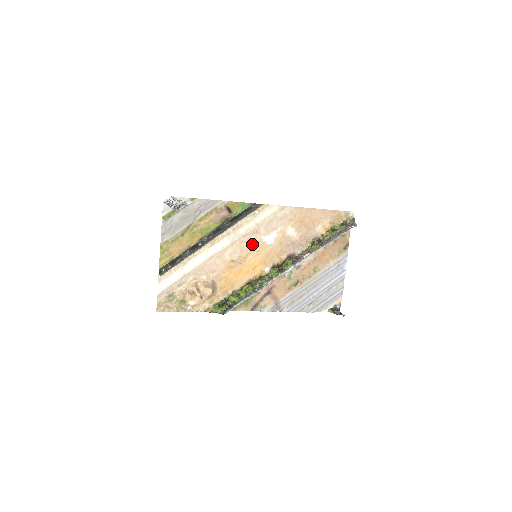
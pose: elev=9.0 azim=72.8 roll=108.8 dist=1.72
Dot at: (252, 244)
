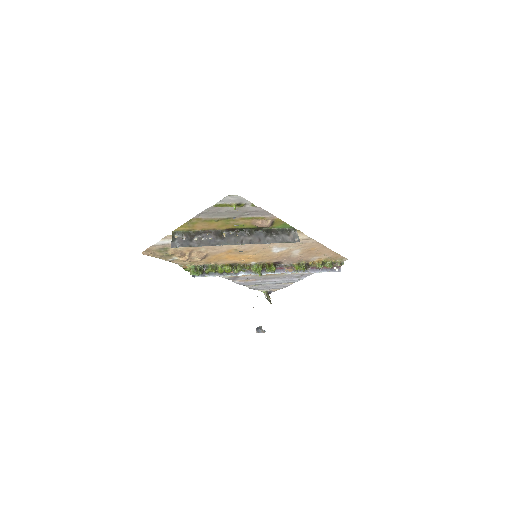
Dot at: (262, 247)
